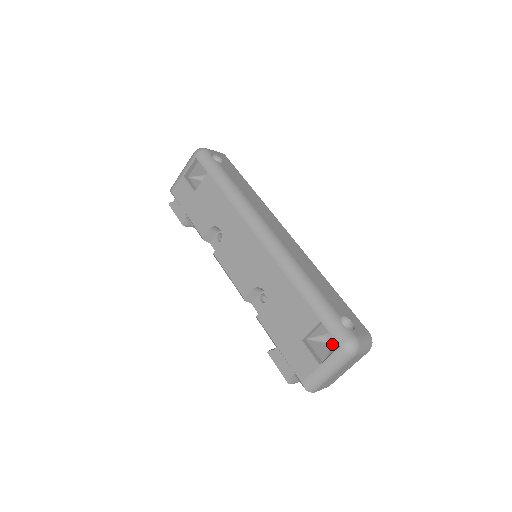
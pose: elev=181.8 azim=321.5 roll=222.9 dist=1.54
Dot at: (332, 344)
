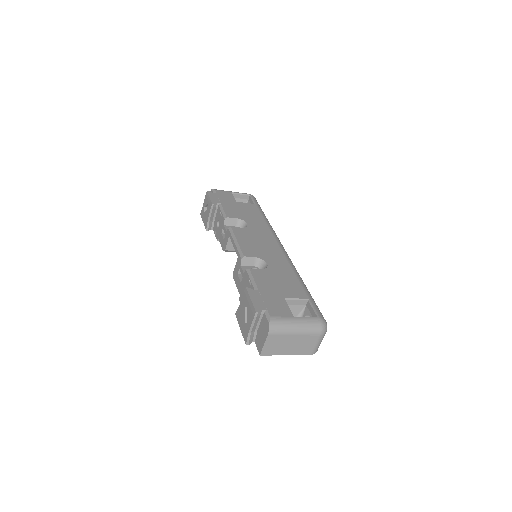
Dot at: occluded
